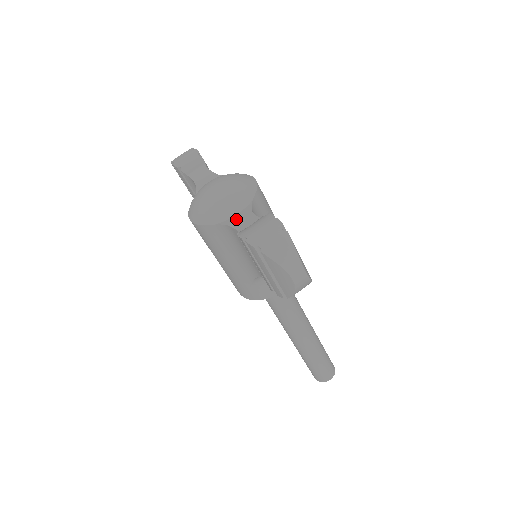
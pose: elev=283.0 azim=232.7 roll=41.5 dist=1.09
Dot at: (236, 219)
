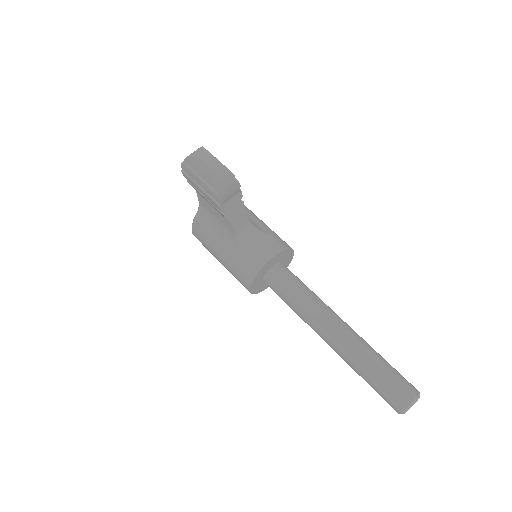
Dot at: occluded
